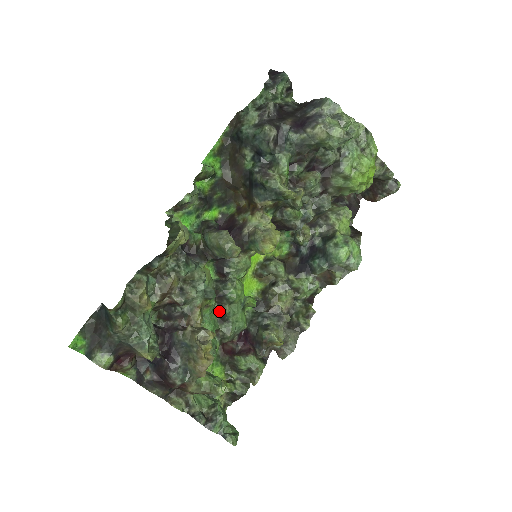
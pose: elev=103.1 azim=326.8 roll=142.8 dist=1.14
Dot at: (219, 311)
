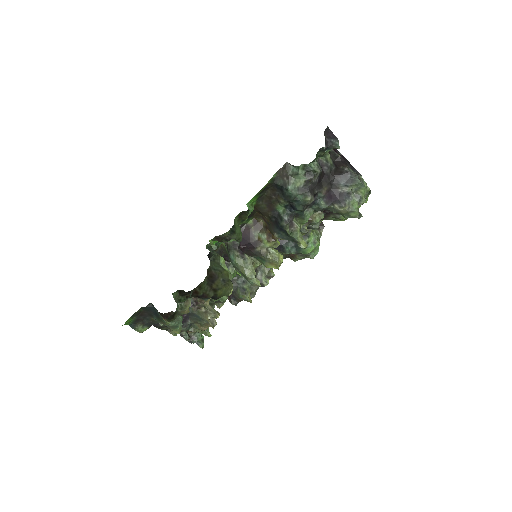
Dot at: occluded
